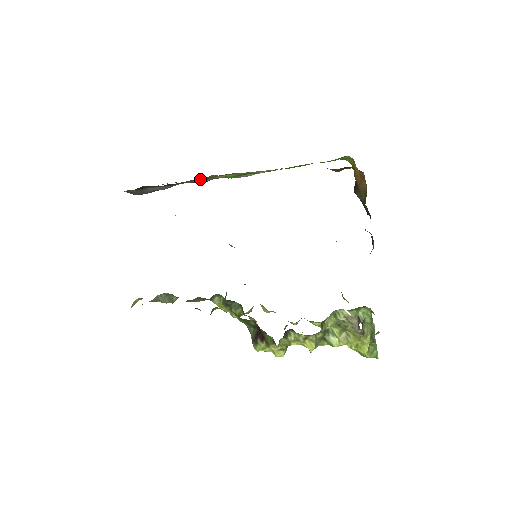
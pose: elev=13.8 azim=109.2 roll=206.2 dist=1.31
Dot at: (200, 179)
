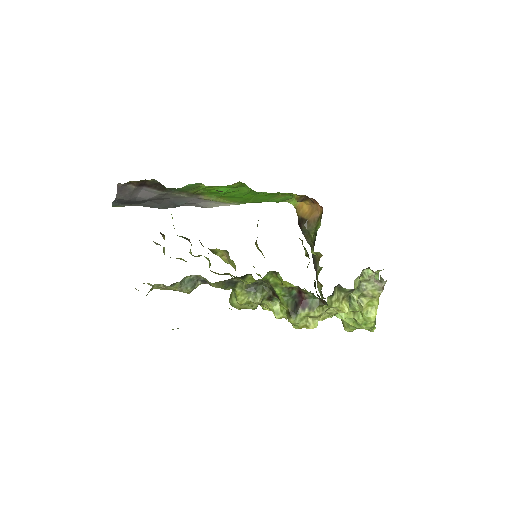
Dot at: (187, 193)
